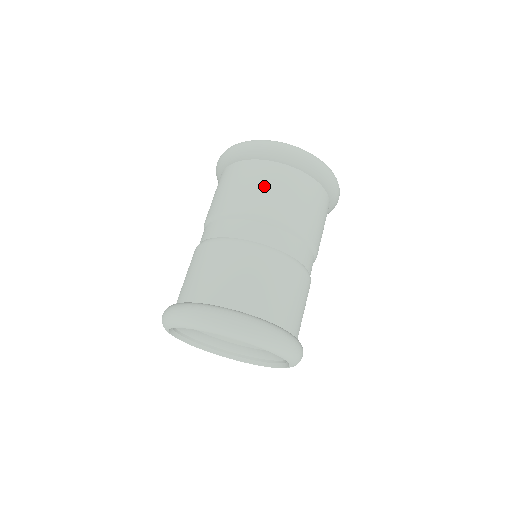
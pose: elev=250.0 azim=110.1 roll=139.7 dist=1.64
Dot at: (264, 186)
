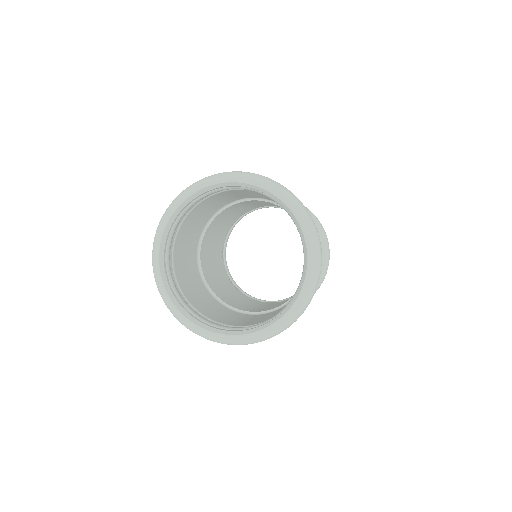
Dot at: occluded
